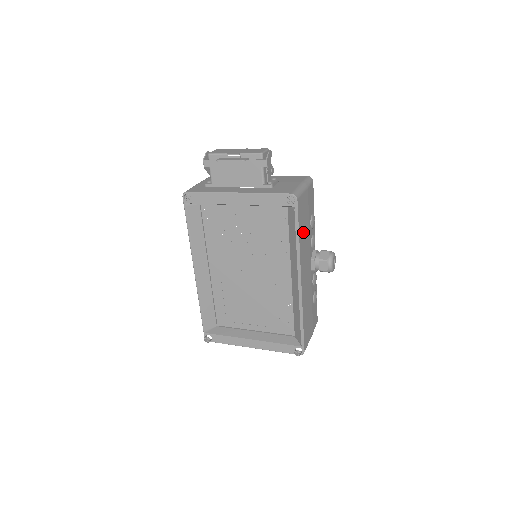
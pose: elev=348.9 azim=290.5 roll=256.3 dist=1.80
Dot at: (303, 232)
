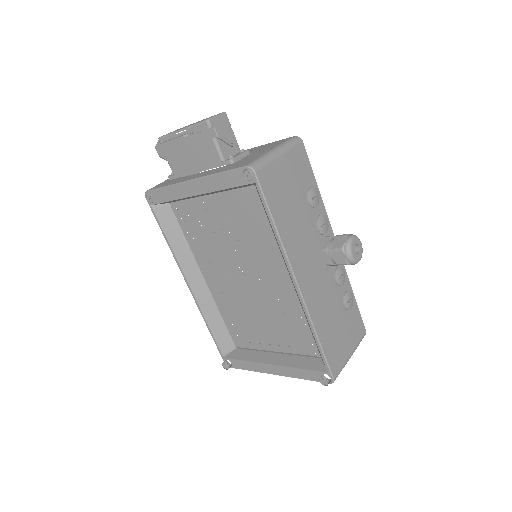
Dot at: (287, 216)
